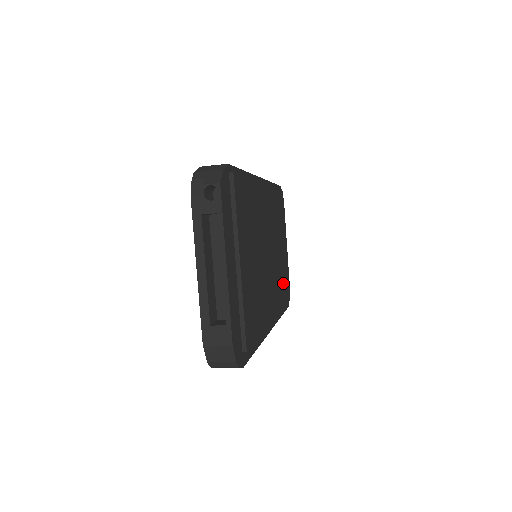
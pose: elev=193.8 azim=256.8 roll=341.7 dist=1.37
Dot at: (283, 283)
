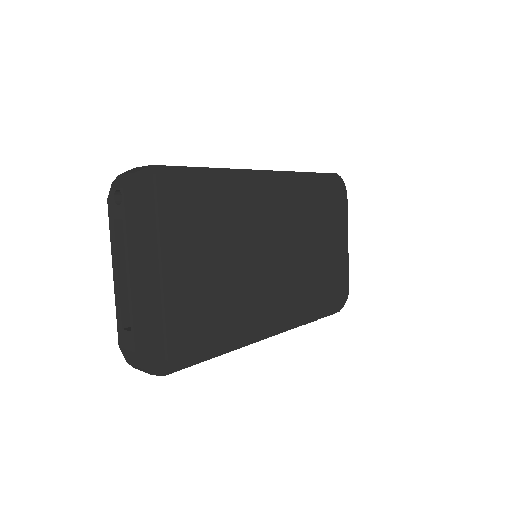
Dot at: (316, 286)
